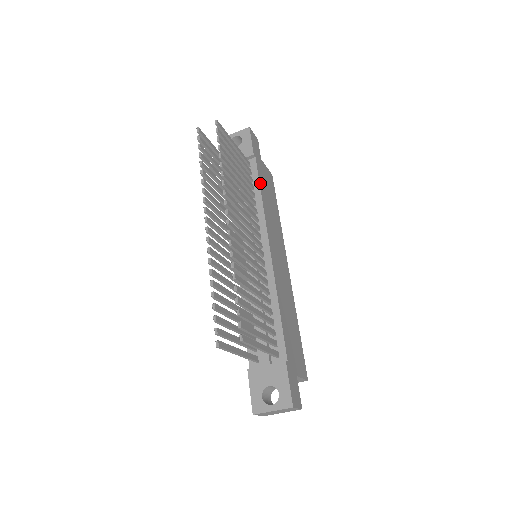
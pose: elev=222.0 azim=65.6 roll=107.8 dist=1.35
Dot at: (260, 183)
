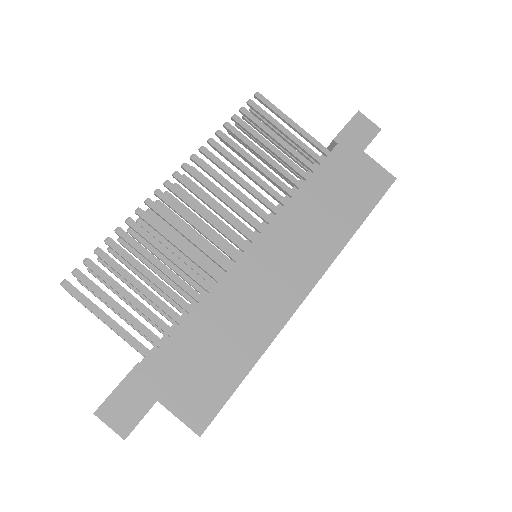
Dot at: (317, 172)
